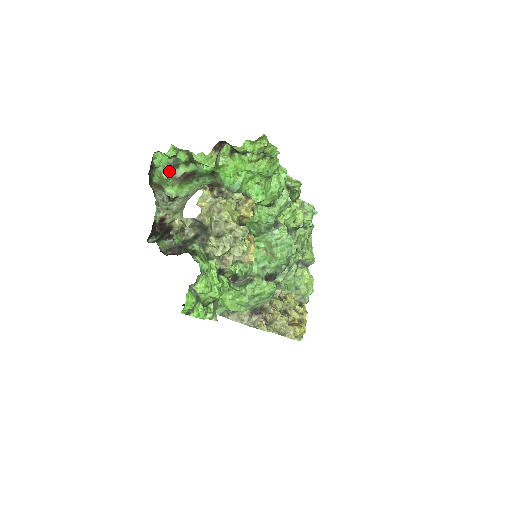
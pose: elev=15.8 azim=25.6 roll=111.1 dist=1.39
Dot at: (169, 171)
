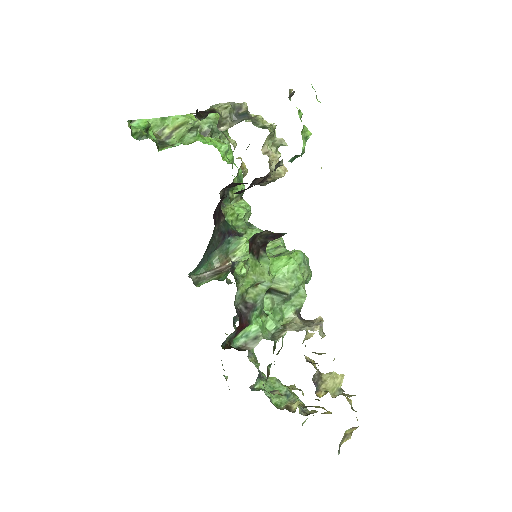
Dot at: (147, 138)
